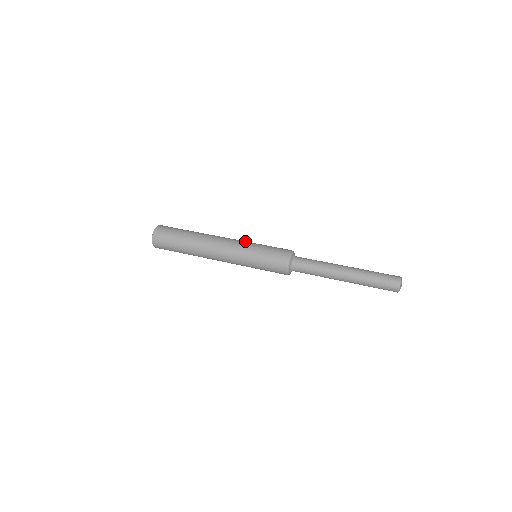
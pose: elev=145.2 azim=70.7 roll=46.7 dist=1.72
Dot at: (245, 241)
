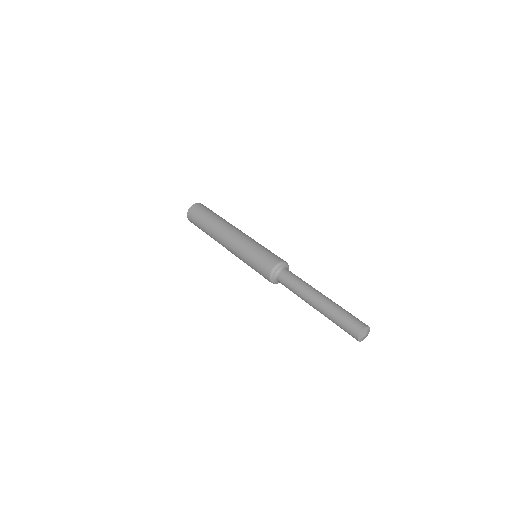
Dot at: (252, 239)
